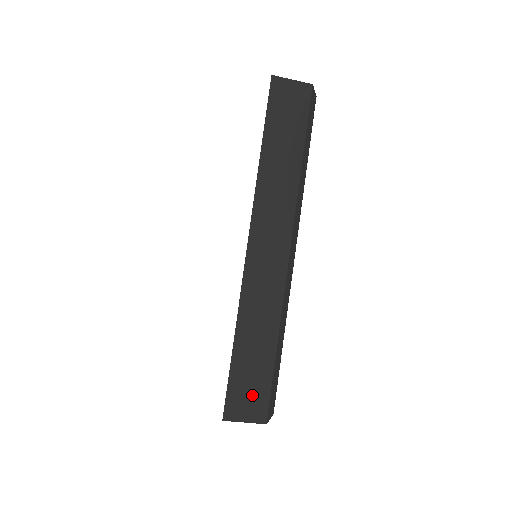
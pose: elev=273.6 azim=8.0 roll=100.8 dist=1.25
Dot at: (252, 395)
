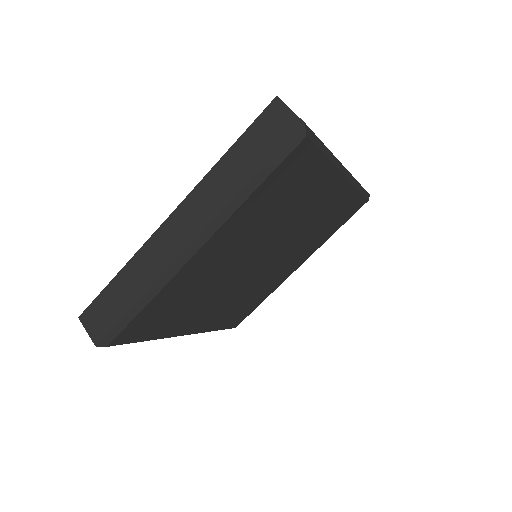
Dot at: (101, 320)
